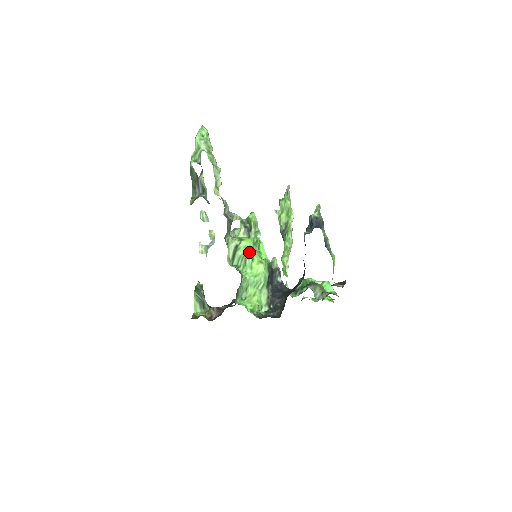
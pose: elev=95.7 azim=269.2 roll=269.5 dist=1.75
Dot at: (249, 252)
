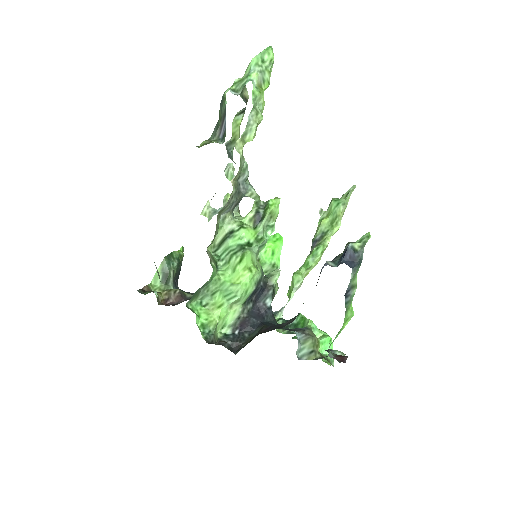
Dot at: (242, 248)
